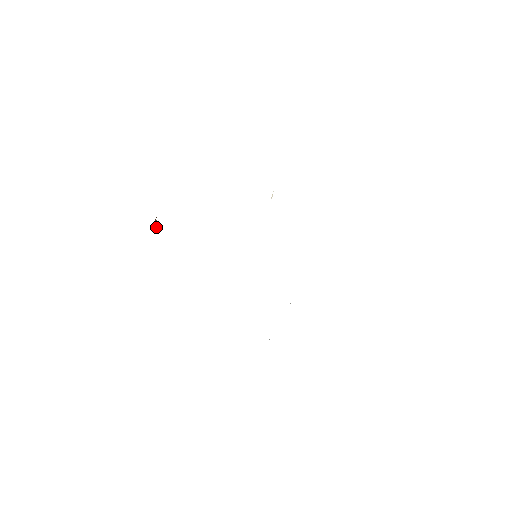
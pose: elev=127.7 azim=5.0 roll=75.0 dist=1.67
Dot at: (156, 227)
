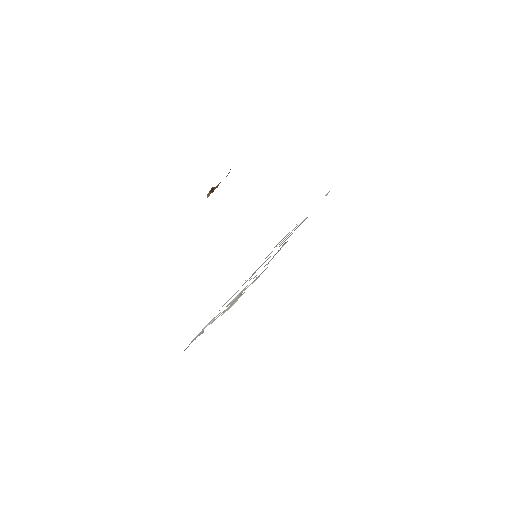
Dot at: (209, 194)
